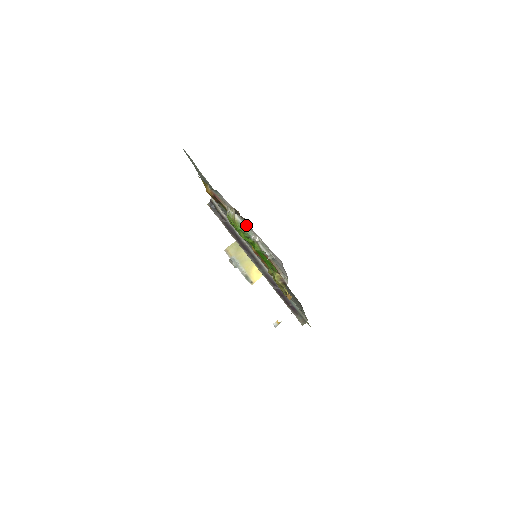
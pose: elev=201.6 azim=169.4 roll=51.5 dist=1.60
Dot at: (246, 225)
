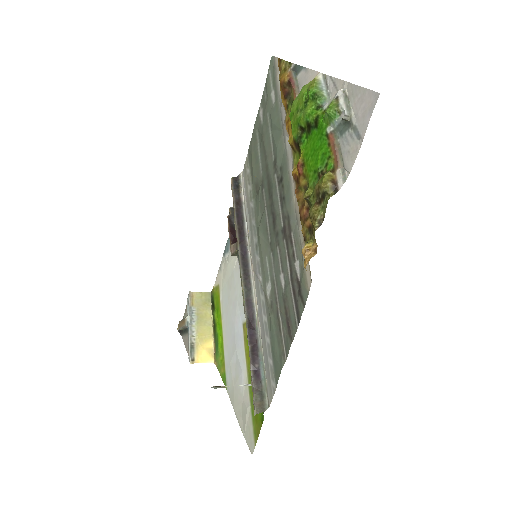
Dot at: (327, 89)
